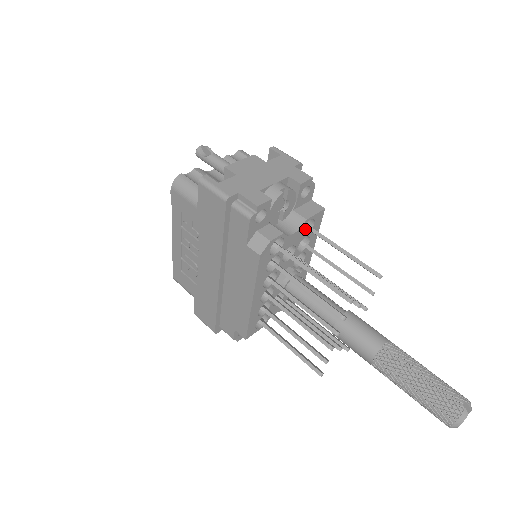
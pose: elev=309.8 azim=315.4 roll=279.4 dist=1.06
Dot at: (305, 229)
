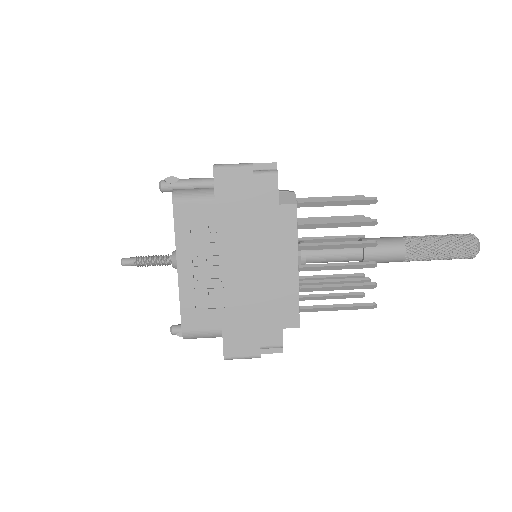
Dot at: occluded
